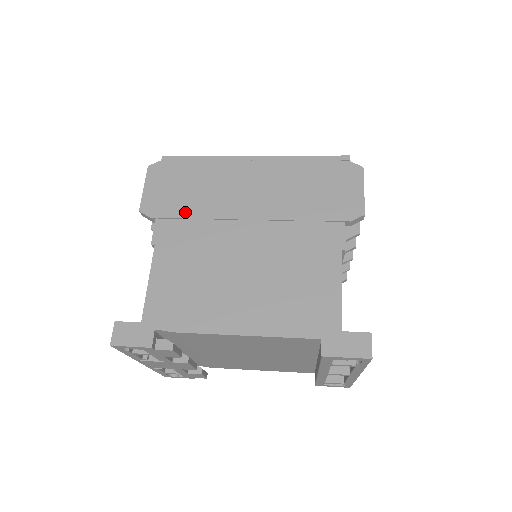
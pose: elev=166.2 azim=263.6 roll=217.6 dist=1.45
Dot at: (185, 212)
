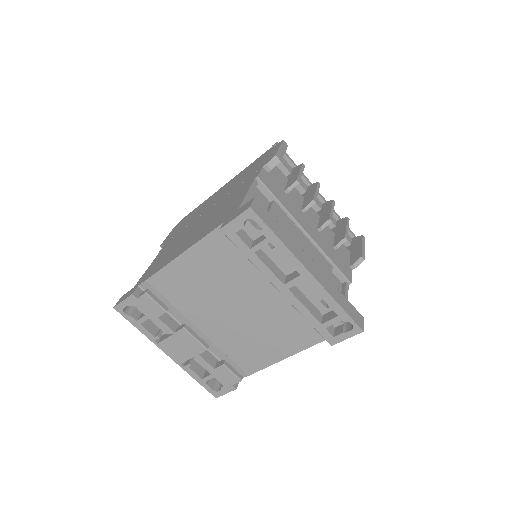
Dot at: occluded
